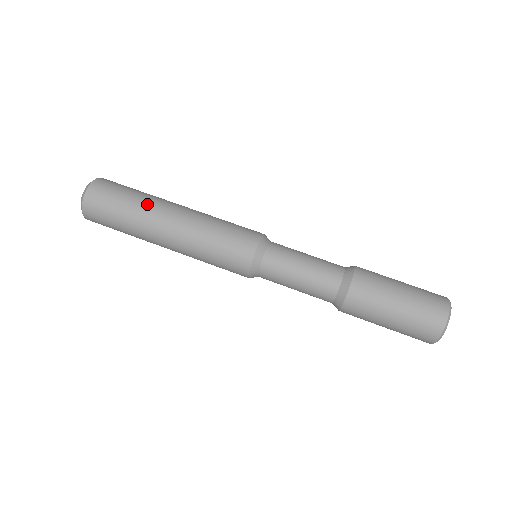
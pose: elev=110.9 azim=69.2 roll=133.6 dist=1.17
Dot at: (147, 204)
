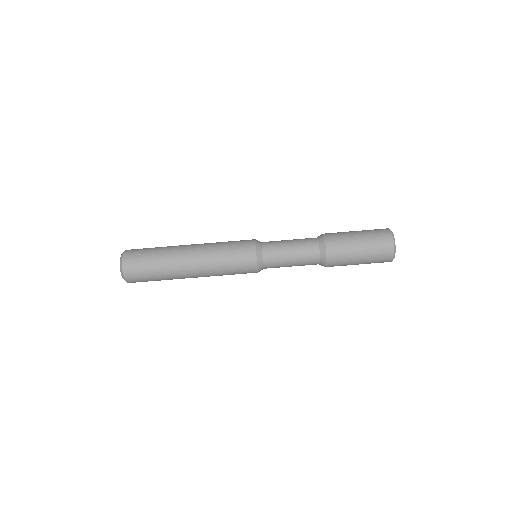
Dot at: (172, 277)
